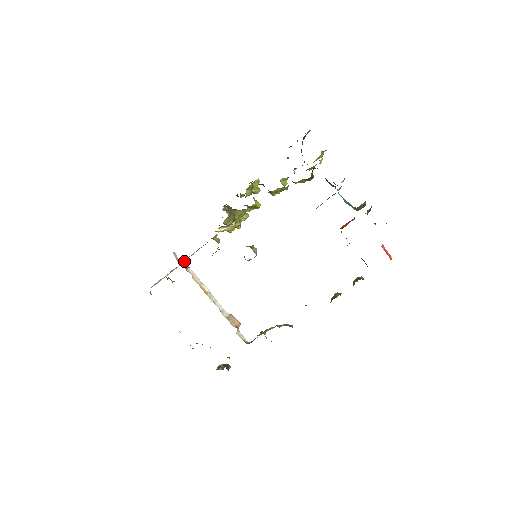
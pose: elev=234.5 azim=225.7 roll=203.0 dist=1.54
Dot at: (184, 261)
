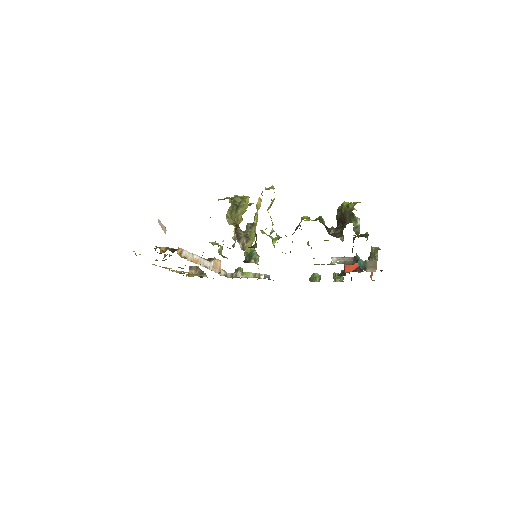
Dot at: (178, 248)
